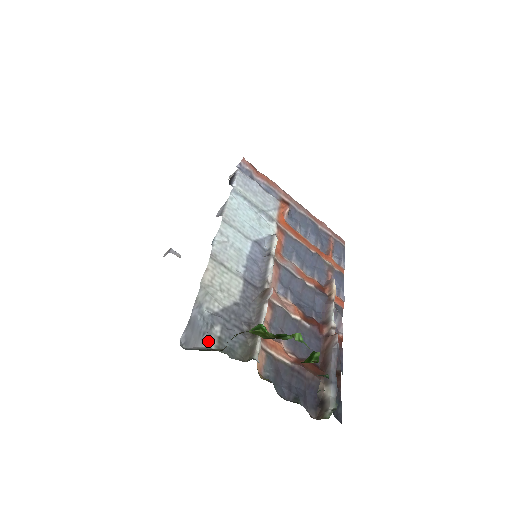
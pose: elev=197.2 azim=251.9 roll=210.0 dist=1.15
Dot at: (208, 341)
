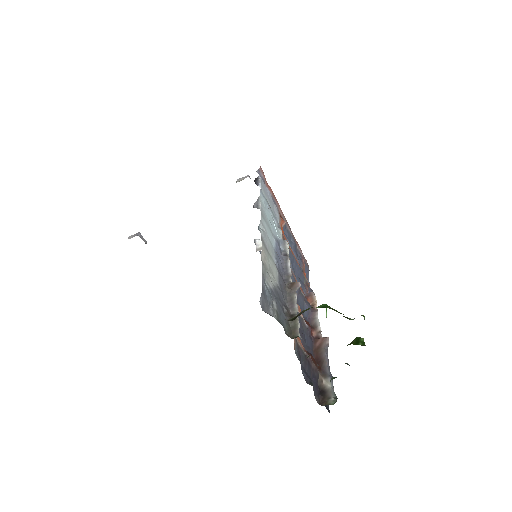
Dot at: (273, 311)
